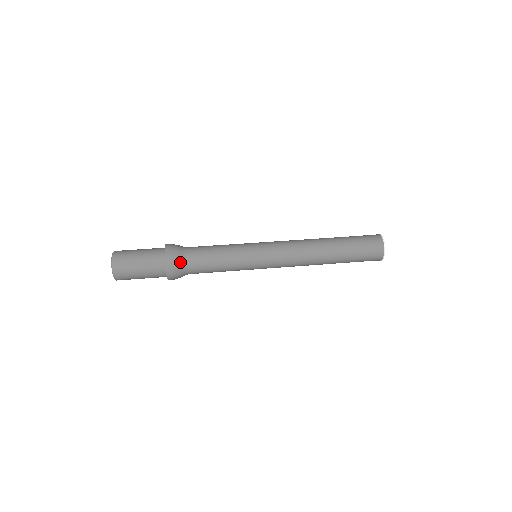
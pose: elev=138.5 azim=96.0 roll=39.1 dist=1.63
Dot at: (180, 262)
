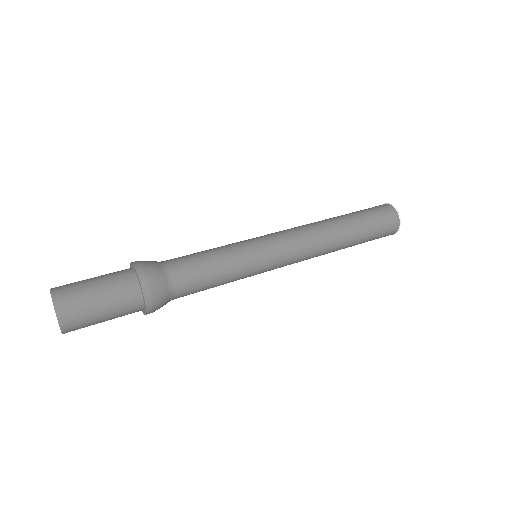
Dot at: (155, 264)
